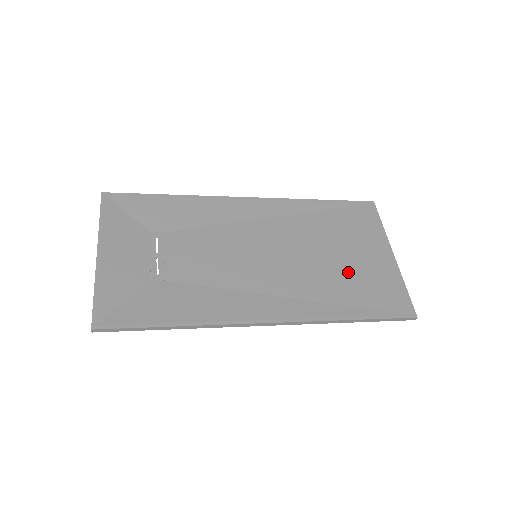
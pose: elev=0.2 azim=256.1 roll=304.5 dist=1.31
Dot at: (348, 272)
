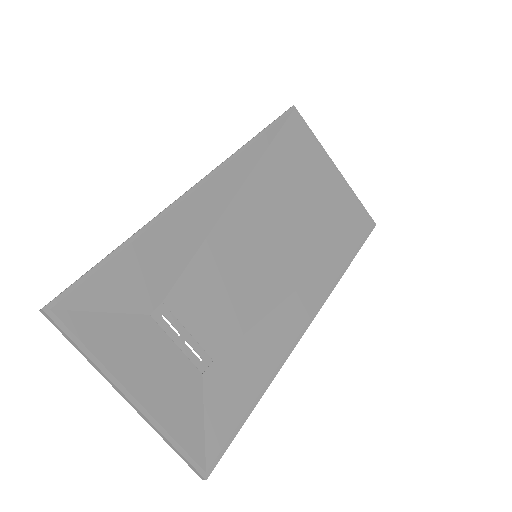
Dot at: (323, 215)
